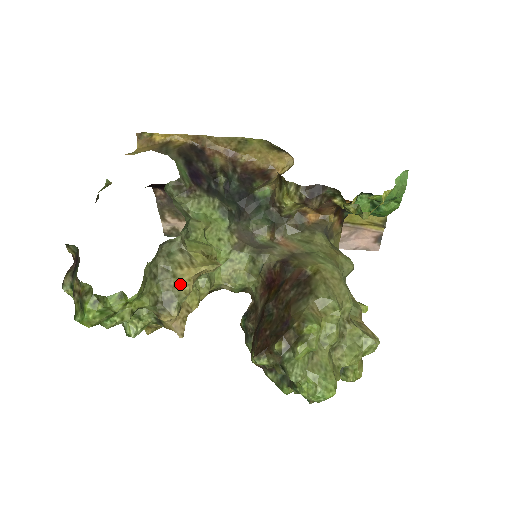
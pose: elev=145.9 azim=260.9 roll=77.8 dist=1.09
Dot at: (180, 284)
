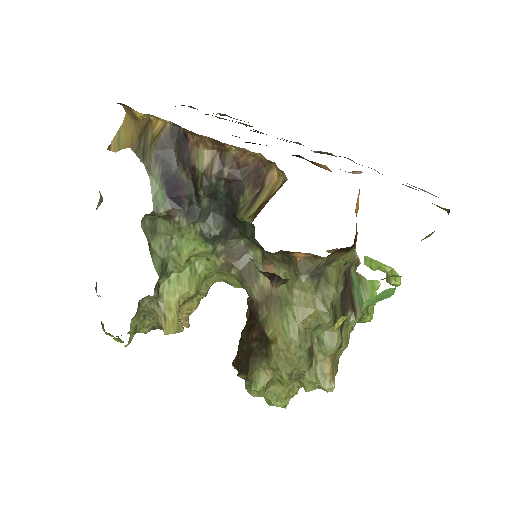
Dot at: occluded
